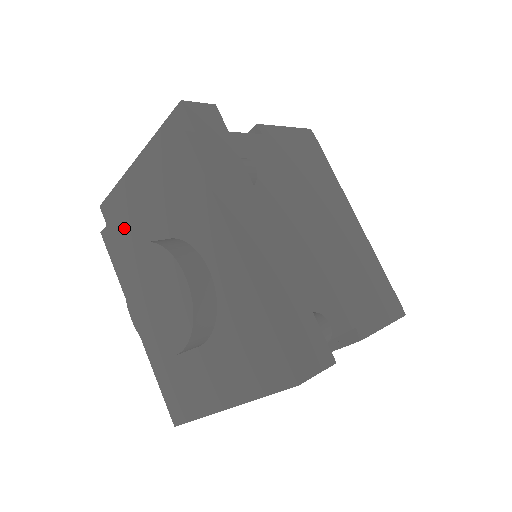
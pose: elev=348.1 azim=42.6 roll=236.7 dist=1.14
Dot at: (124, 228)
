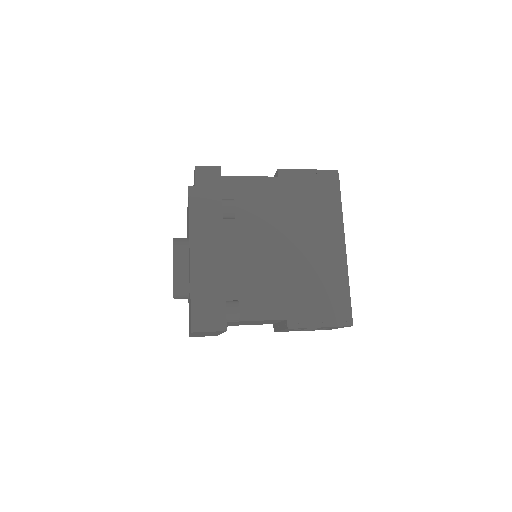
Dot at: (187, 223)
